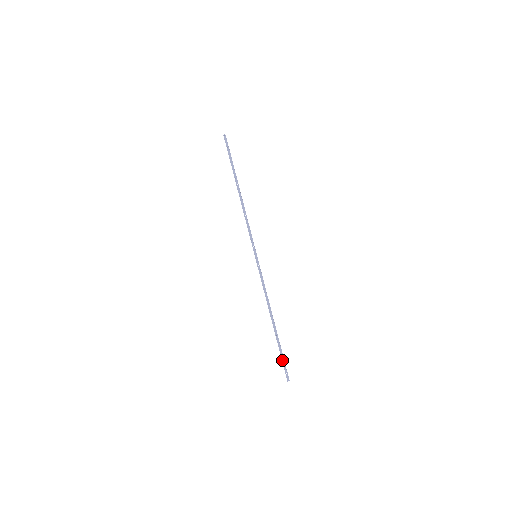
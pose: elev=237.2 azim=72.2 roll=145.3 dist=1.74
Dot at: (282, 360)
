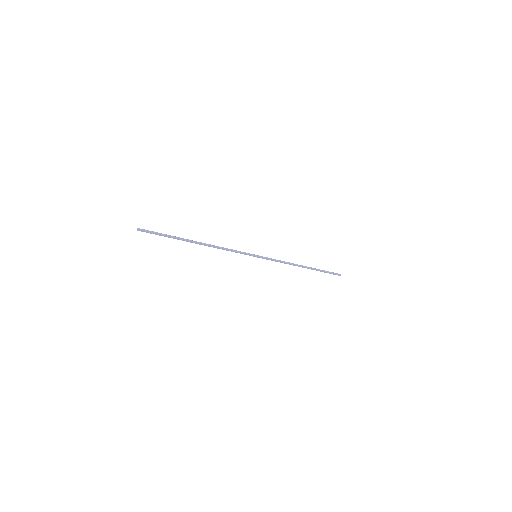
Dot at: occluded
